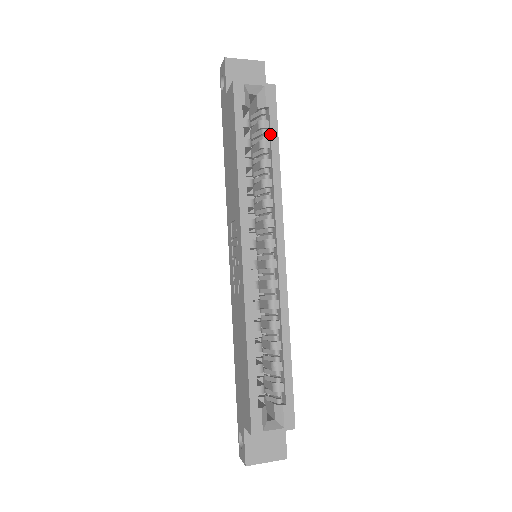
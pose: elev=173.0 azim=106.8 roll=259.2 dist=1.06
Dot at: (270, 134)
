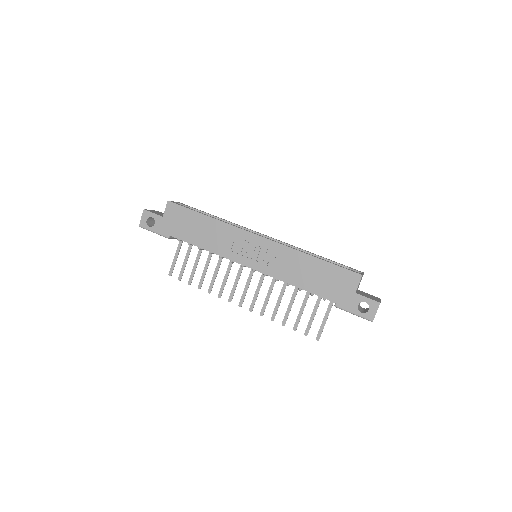
Dot at: (203, 212)
